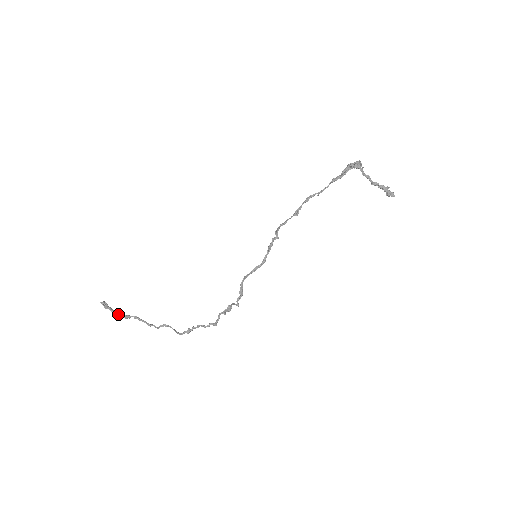
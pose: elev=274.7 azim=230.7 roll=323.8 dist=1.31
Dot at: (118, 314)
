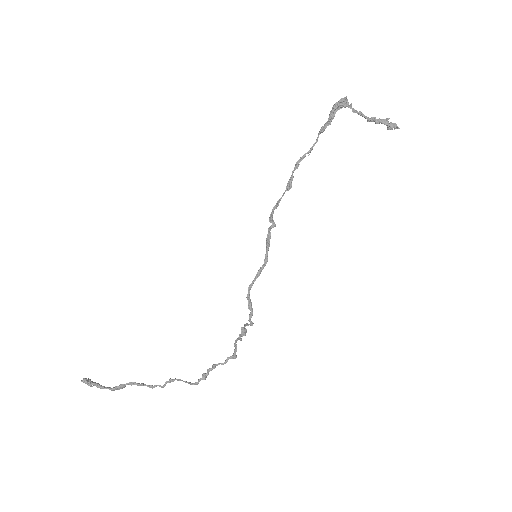
Dot at: (108, 387)
